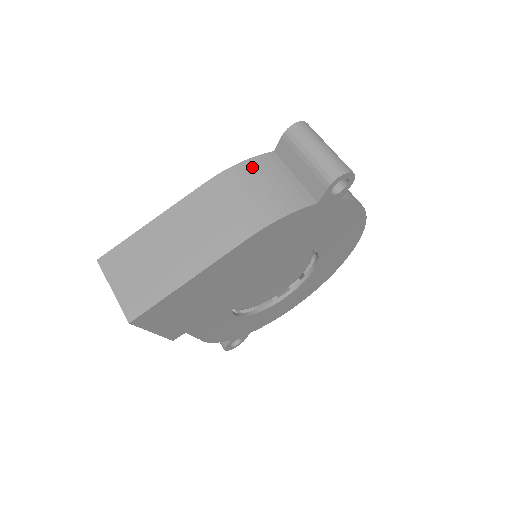
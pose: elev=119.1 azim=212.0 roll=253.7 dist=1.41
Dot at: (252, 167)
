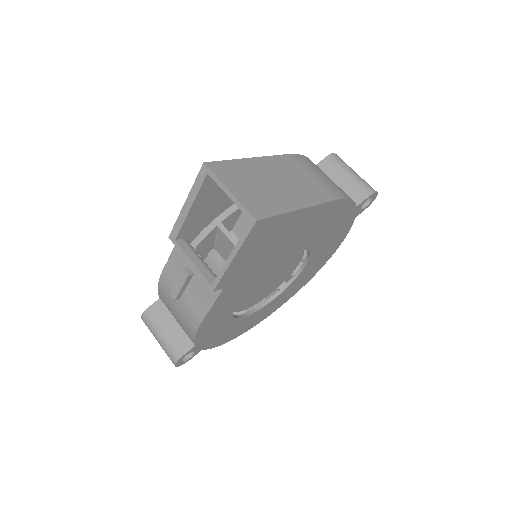
Dot at: occluded
